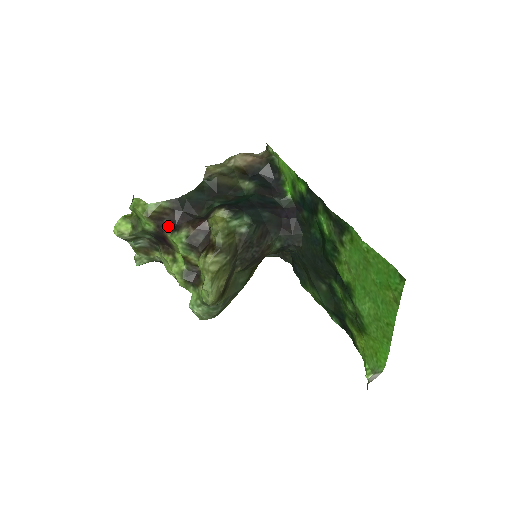
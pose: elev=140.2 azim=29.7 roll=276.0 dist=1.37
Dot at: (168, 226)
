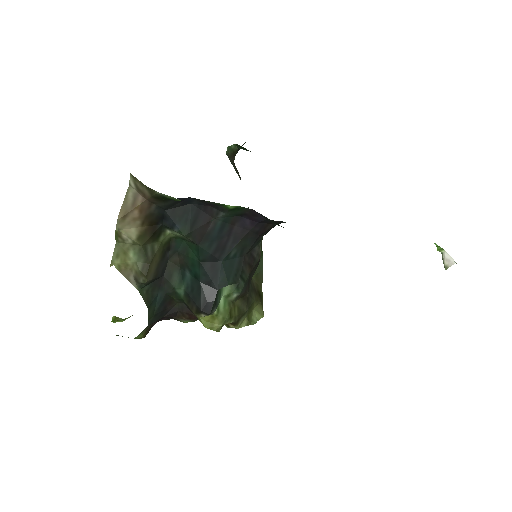
Dot at: occluded
